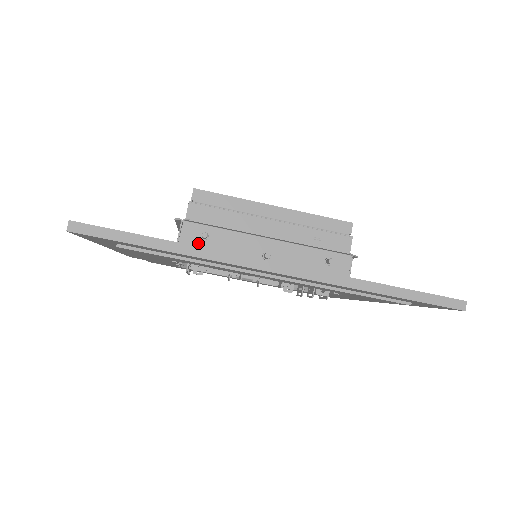
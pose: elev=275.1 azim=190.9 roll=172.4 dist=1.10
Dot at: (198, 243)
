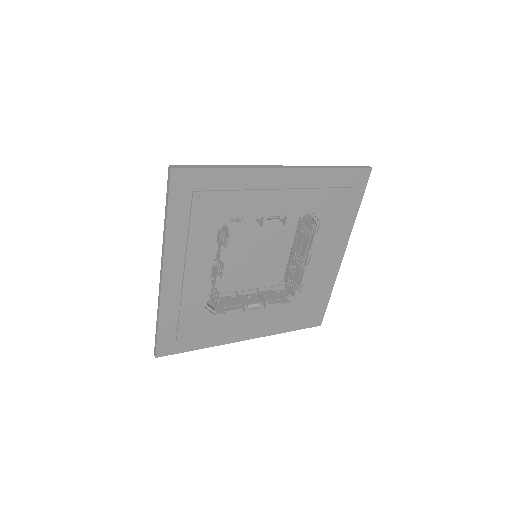
Dot at: occluded
